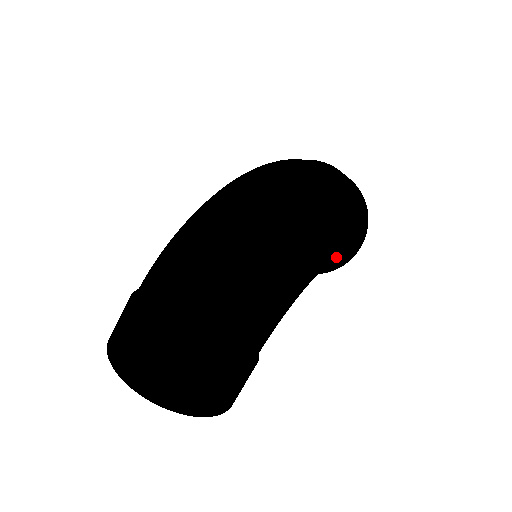
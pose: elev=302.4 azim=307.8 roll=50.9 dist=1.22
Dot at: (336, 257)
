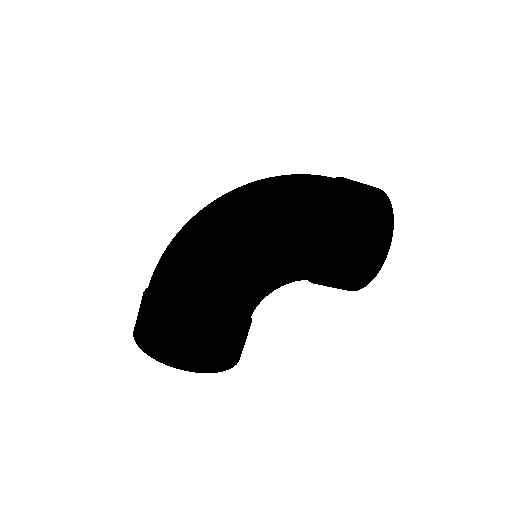
Dot at: (321, 253)
